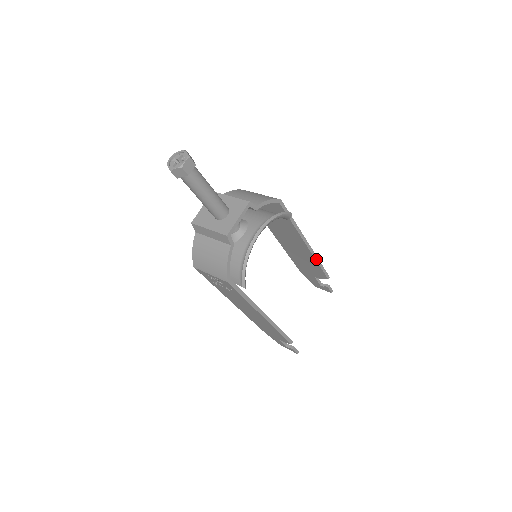
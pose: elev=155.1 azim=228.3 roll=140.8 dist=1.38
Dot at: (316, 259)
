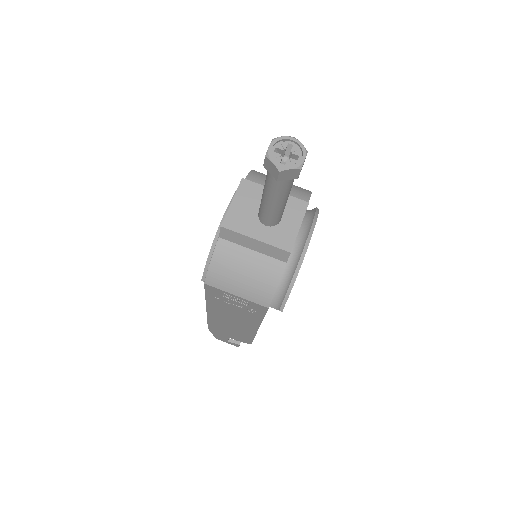
Dot at: occluded
